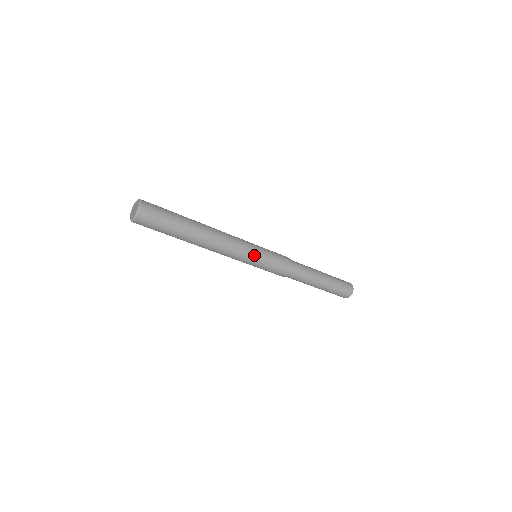
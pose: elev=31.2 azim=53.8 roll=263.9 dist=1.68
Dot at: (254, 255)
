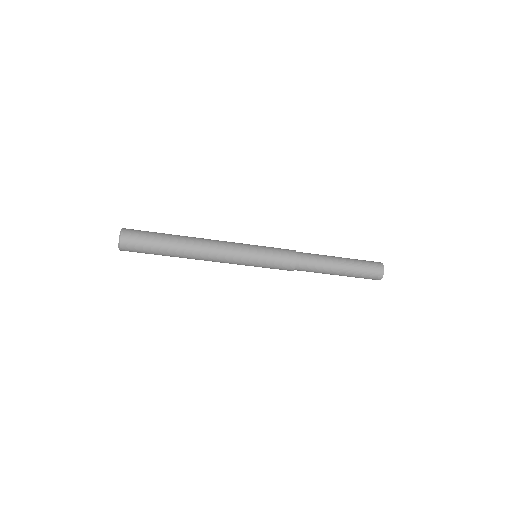
Dot at: (249, 259)
